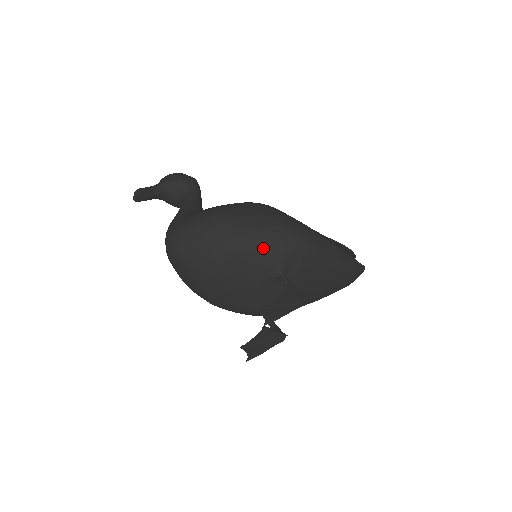
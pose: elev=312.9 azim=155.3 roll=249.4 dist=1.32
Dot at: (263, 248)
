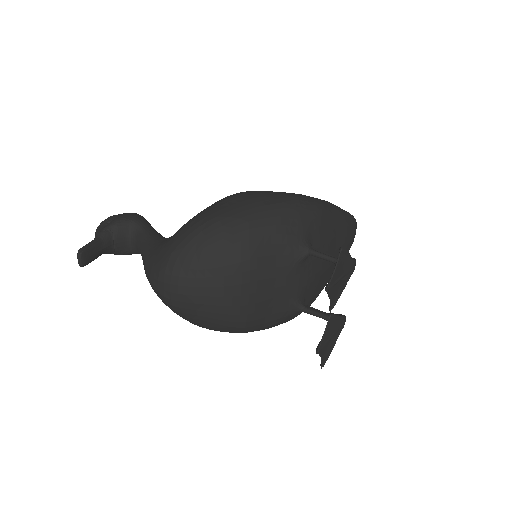
Dot at: (278, 231)
